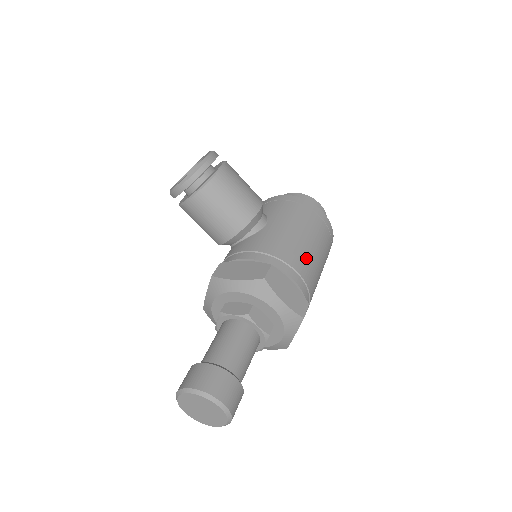
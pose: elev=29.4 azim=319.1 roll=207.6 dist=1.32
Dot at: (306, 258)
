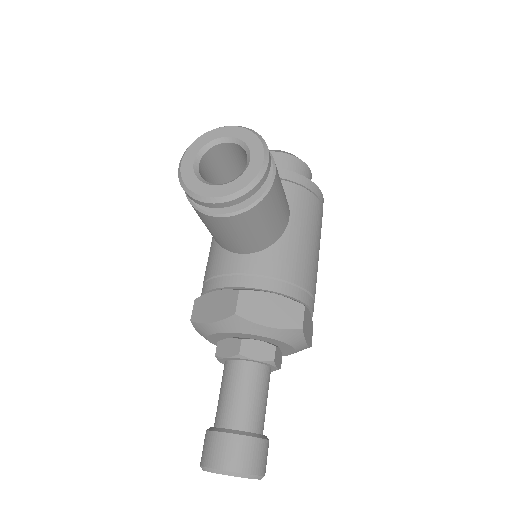
Dot at: occluded
